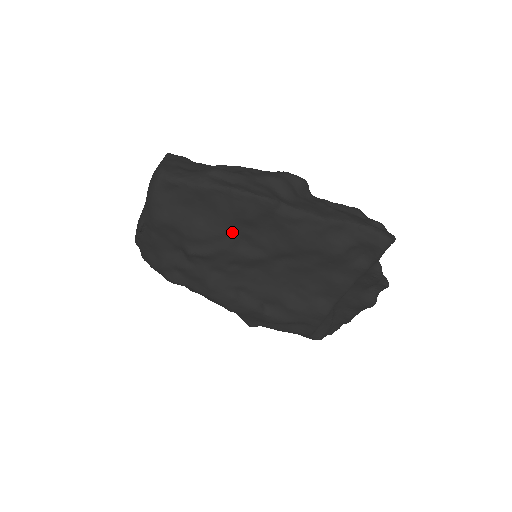
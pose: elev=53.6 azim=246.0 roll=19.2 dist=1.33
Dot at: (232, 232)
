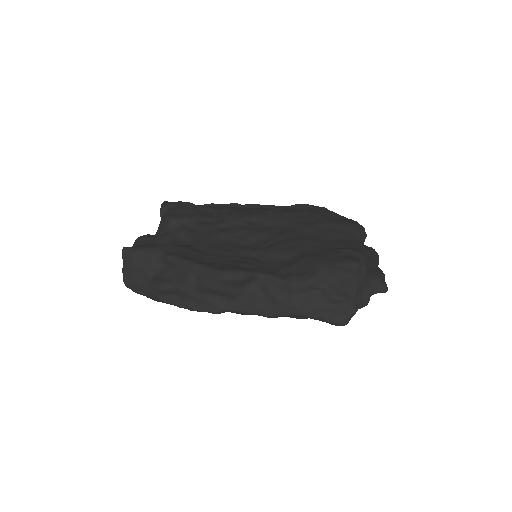
Dot at: occluded
